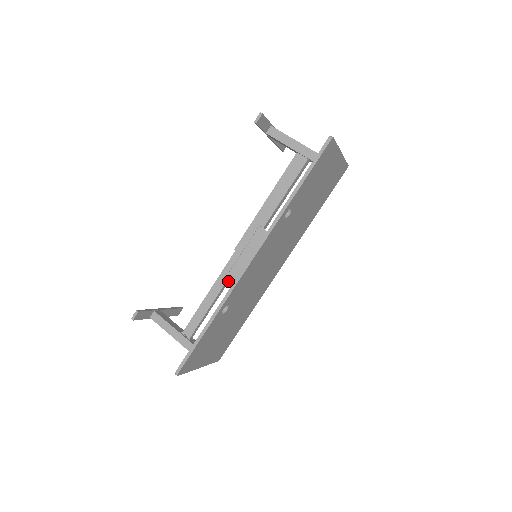
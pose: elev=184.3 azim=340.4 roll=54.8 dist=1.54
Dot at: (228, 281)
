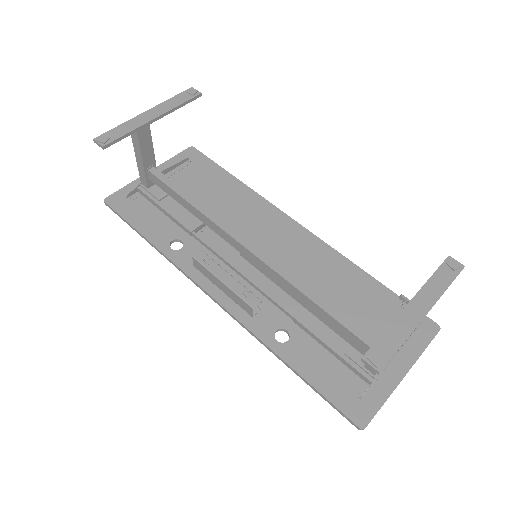
Dot at: (194, 261)
